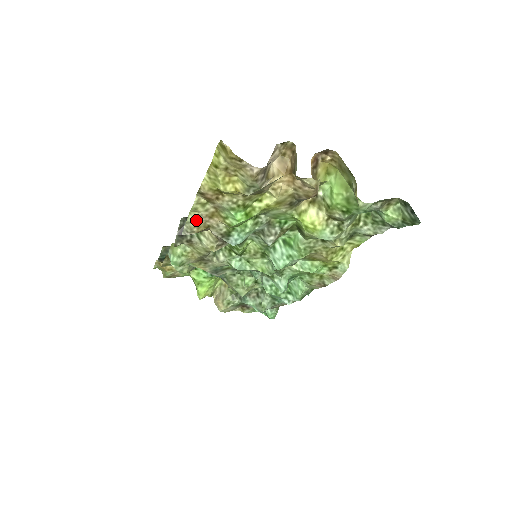
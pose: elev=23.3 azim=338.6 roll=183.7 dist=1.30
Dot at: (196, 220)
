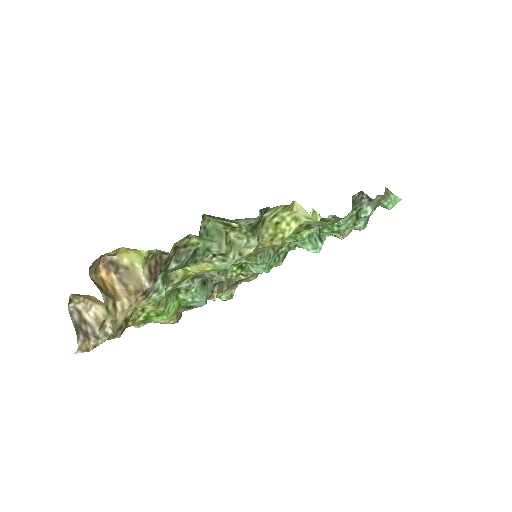
Dot at: (160, 322)
